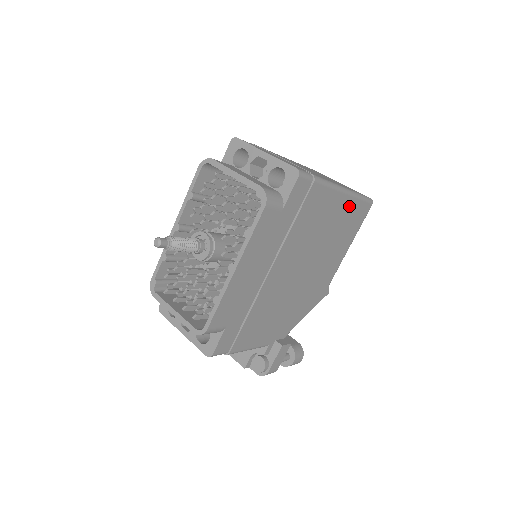
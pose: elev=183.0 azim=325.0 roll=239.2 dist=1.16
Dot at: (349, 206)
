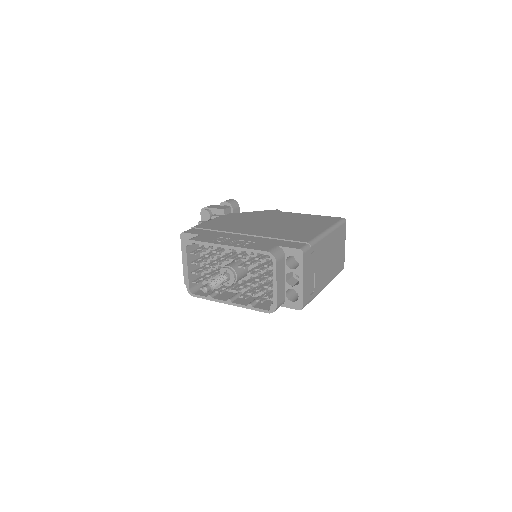
Dot at: occluded
